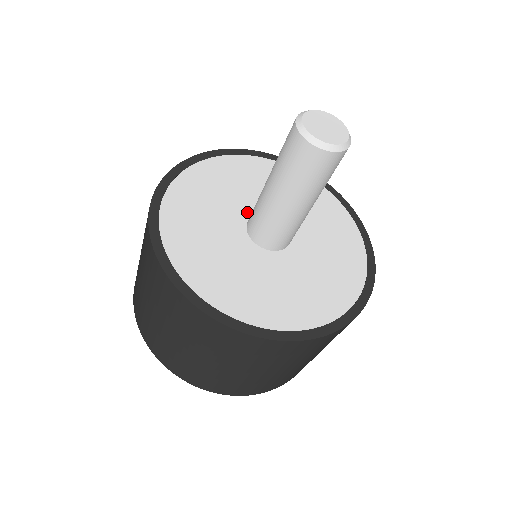
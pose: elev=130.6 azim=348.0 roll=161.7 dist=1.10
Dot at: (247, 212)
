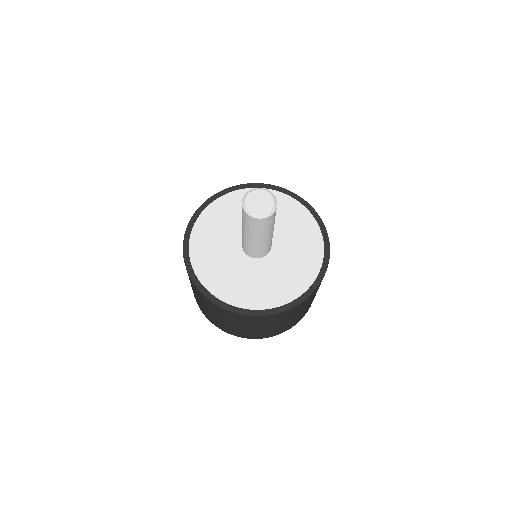
Dot at: (238, 245)
